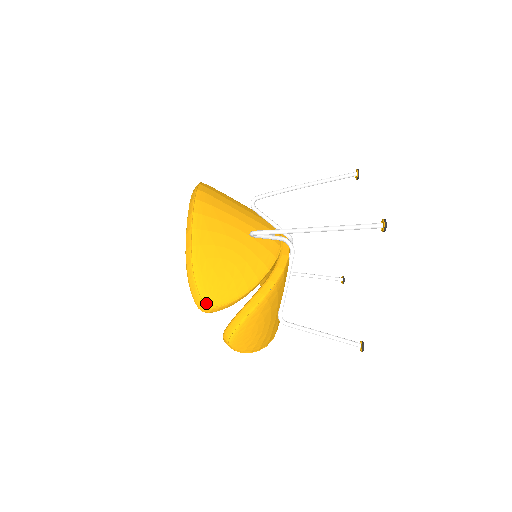
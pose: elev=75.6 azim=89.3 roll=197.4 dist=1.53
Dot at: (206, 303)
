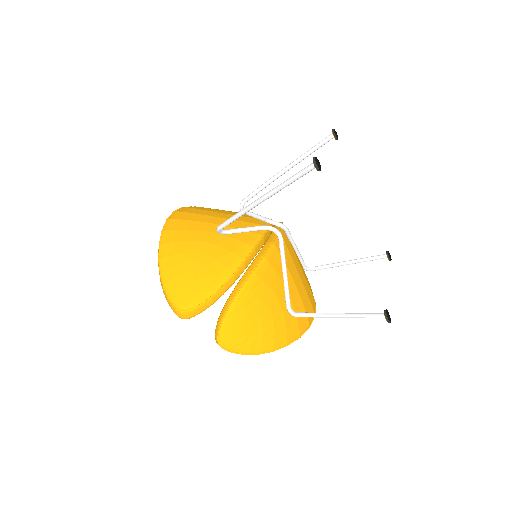
Dot at: (179, 308)
